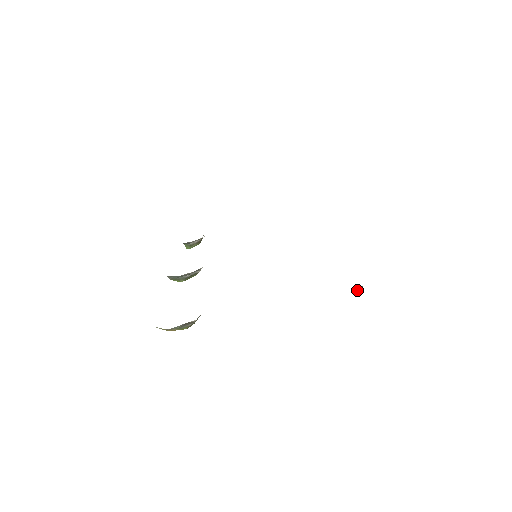
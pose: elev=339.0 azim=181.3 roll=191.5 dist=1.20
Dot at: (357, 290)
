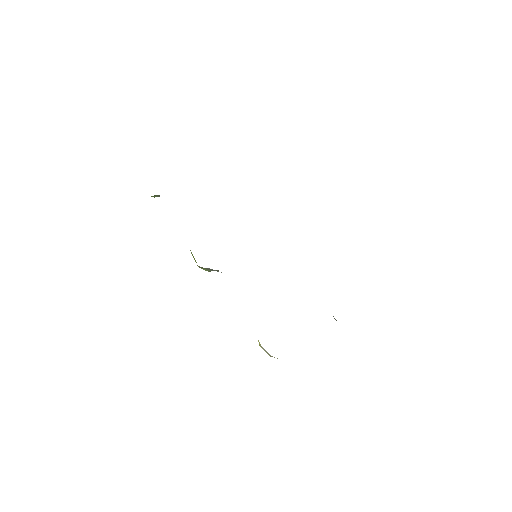
Dot at: occluded
